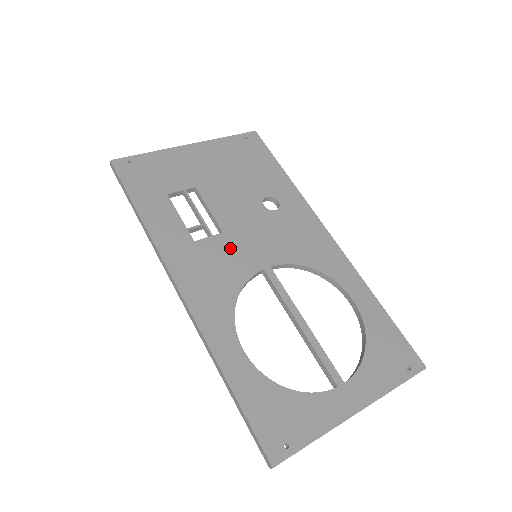
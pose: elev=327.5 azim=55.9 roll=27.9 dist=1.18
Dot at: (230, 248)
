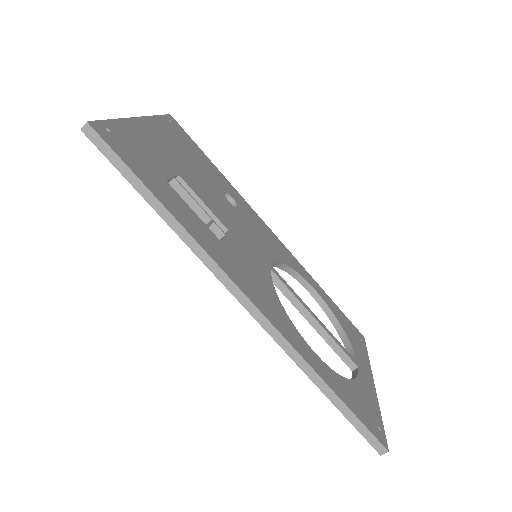
Dot at: (243, 248)
